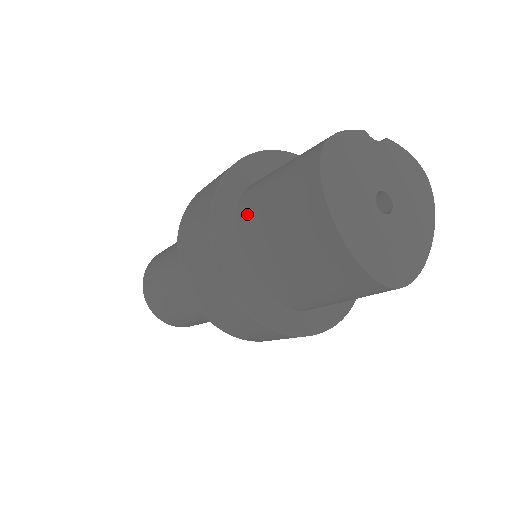
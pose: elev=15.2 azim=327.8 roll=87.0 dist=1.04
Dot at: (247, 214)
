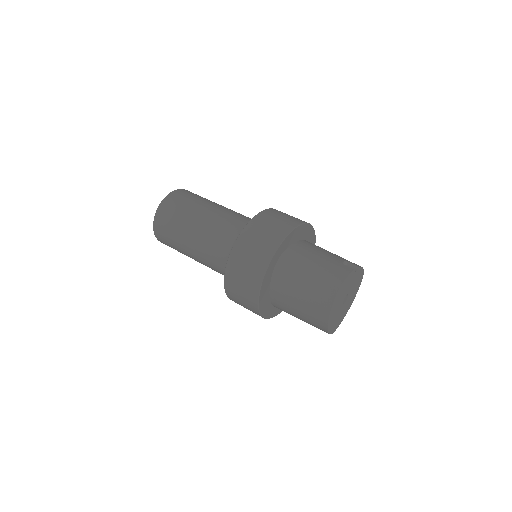
Dot at: (281, 278)
